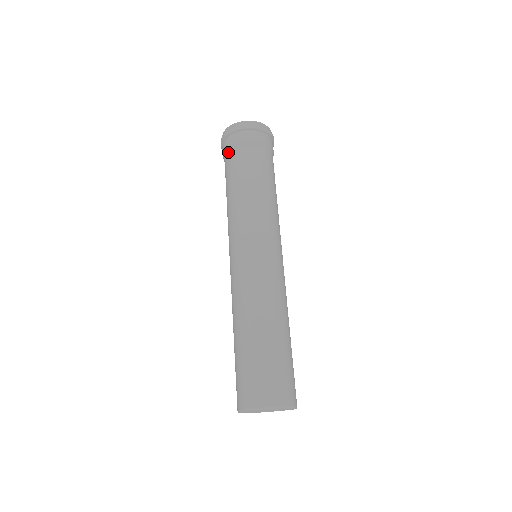
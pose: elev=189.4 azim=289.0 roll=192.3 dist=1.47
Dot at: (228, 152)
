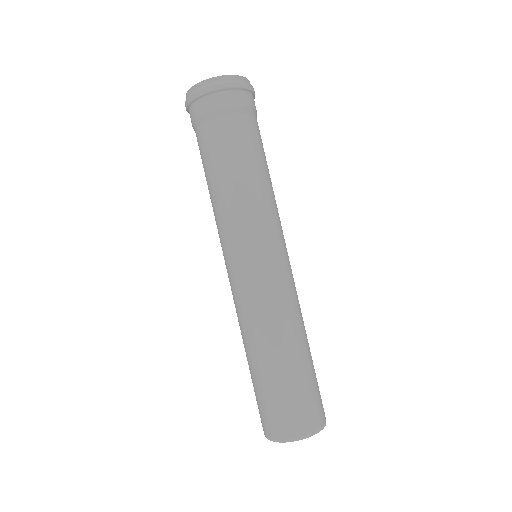
Dot at: (197, 126)
